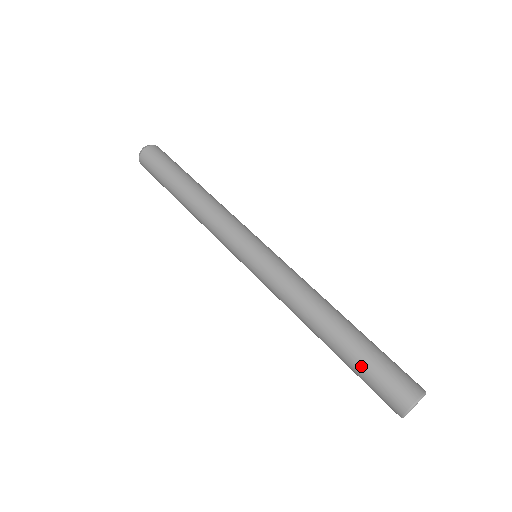
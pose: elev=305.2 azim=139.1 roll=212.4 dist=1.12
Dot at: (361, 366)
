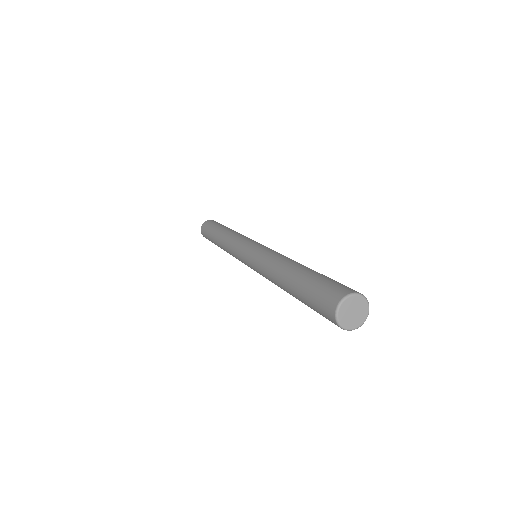
Dot at: (308, 284)
